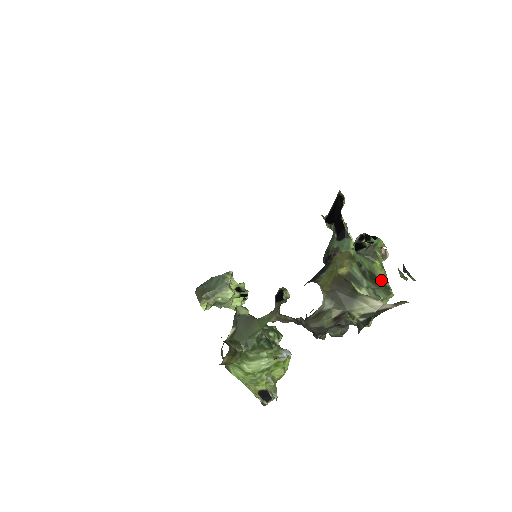
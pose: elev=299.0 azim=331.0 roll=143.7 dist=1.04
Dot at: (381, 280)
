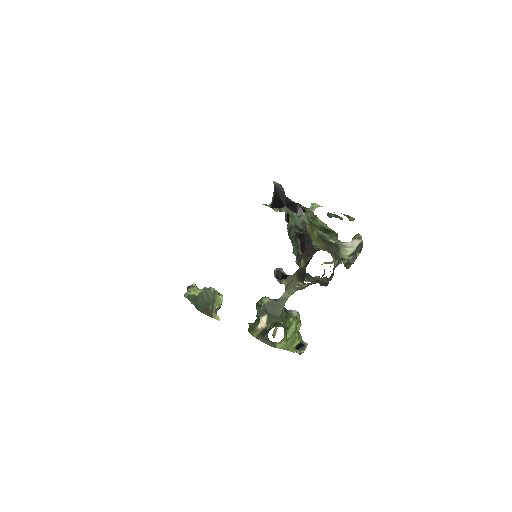
Dot at: (328, 229)
